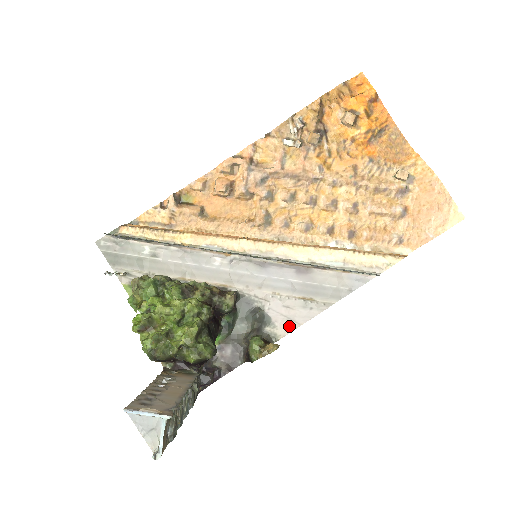
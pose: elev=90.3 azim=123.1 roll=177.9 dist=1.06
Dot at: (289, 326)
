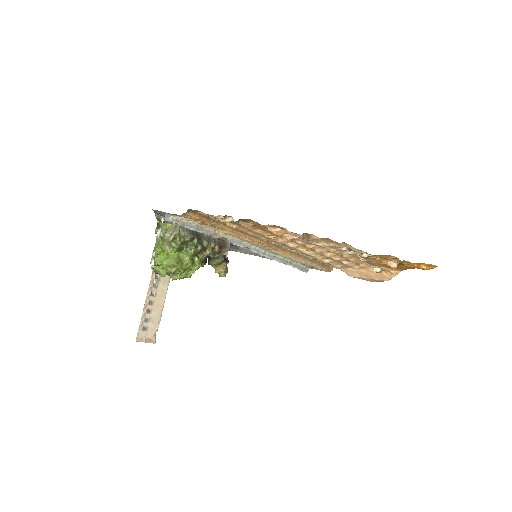
Dot at: (244, 253)
